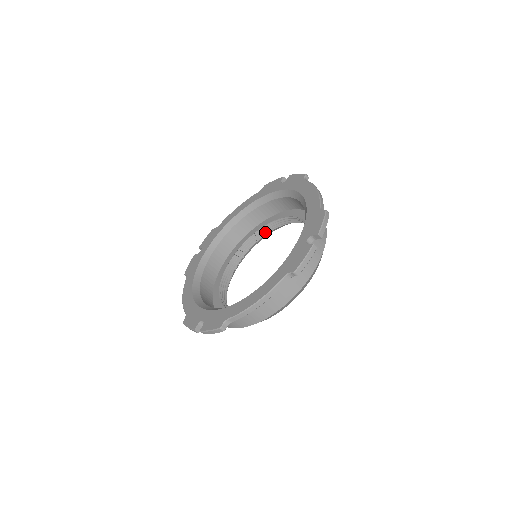
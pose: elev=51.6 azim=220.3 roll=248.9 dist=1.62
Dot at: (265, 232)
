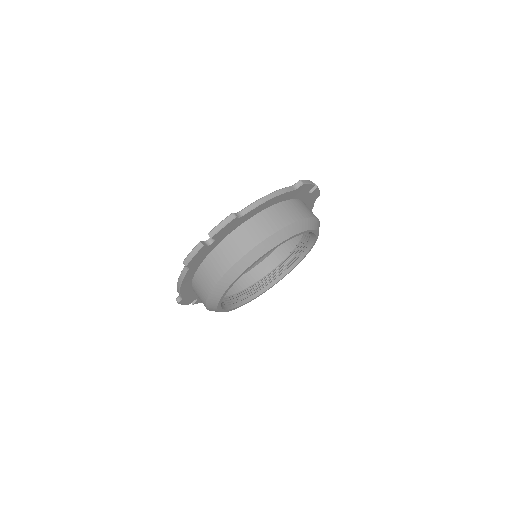
Dot at: (258, 288)
